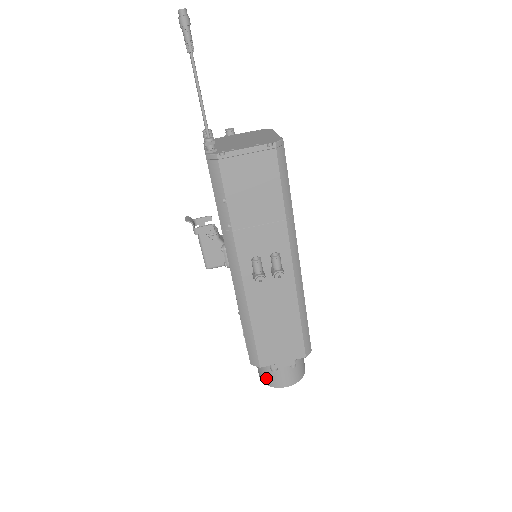
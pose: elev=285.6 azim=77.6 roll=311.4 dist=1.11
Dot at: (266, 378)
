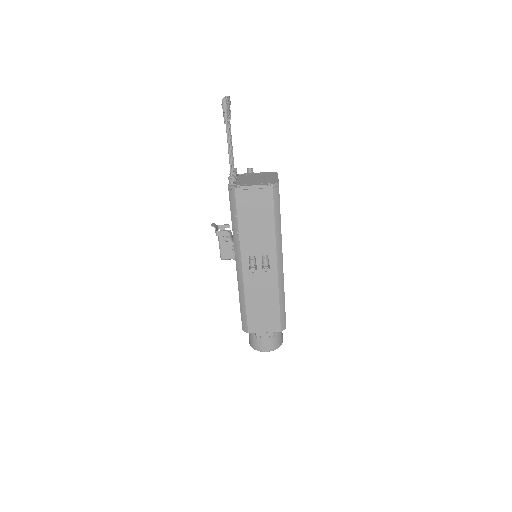
Dot at: (253, 343)
